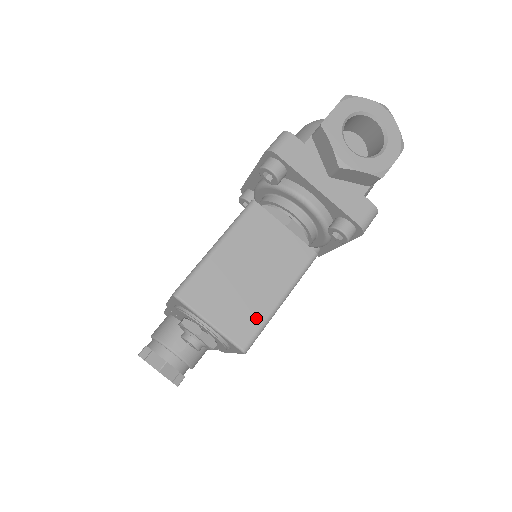
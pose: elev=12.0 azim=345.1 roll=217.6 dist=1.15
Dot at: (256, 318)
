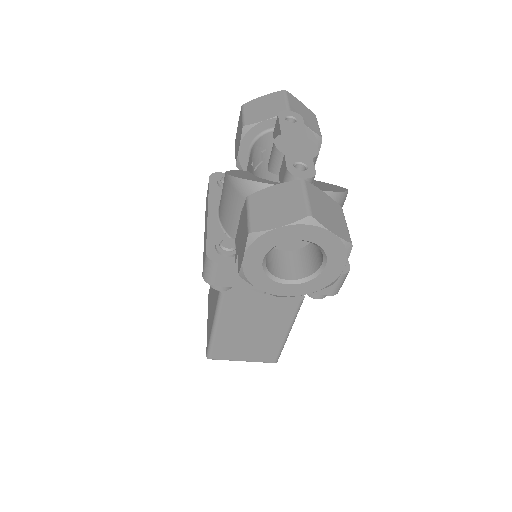
Dot at: (273, 349)
